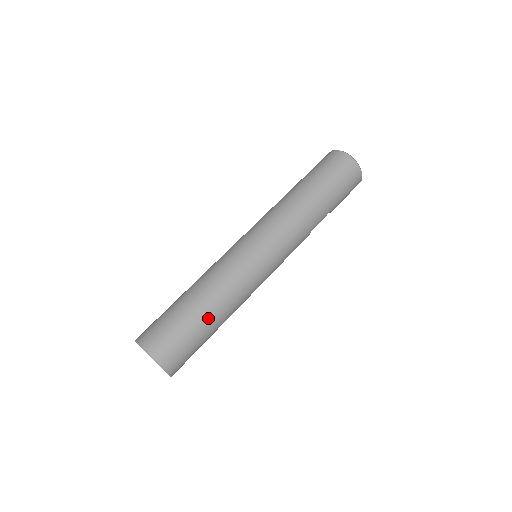
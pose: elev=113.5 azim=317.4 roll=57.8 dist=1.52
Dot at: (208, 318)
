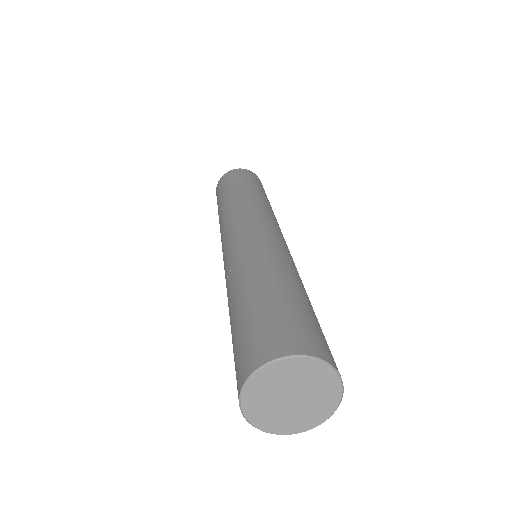
Dot at: occluded
